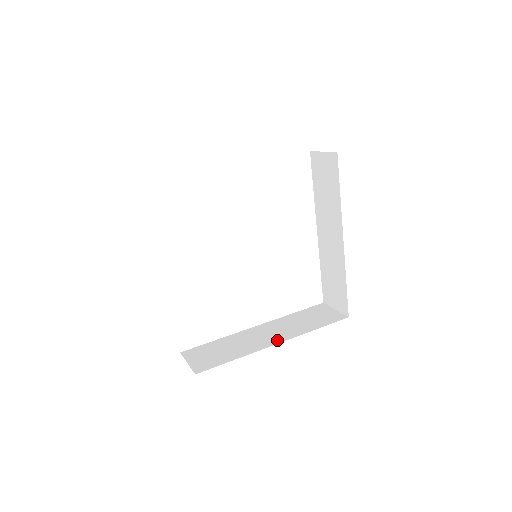
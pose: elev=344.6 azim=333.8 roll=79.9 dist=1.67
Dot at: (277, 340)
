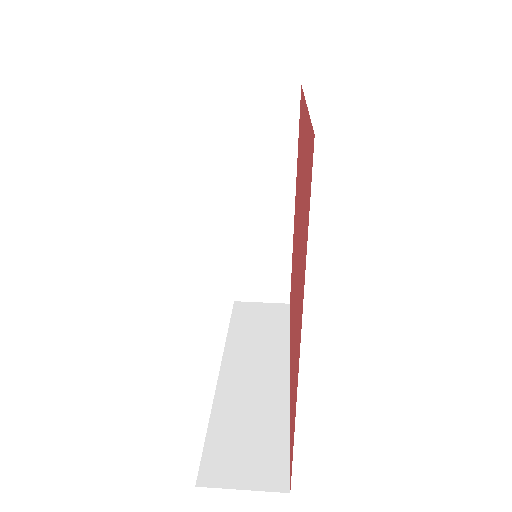
Dot at: (281, 370)
